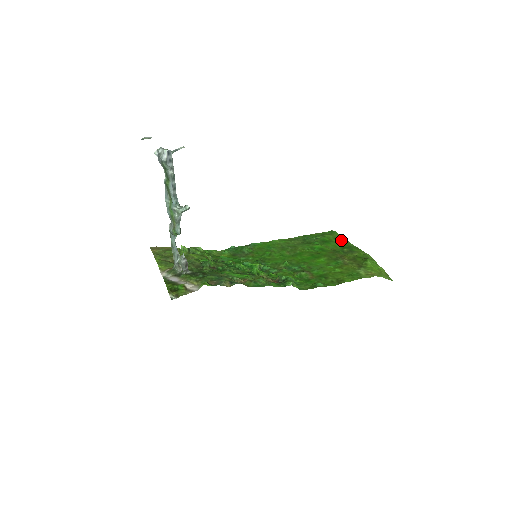
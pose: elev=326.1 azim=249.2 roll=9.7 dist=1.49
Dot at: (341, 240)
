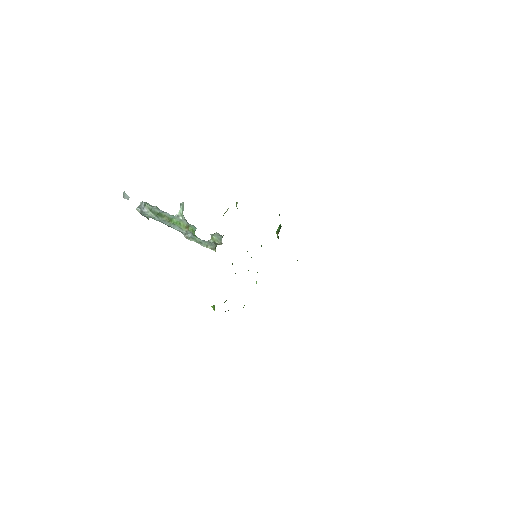
Dot at: occluded
